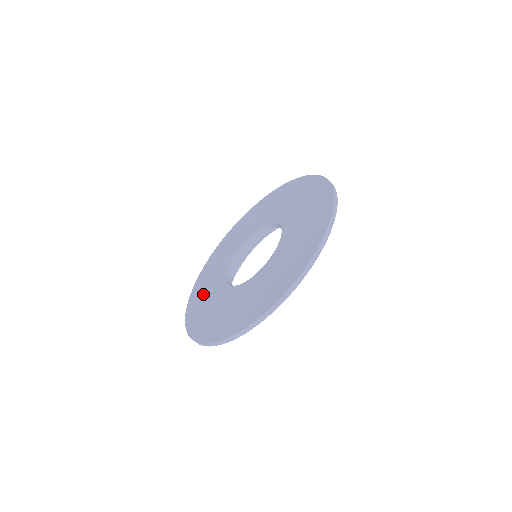
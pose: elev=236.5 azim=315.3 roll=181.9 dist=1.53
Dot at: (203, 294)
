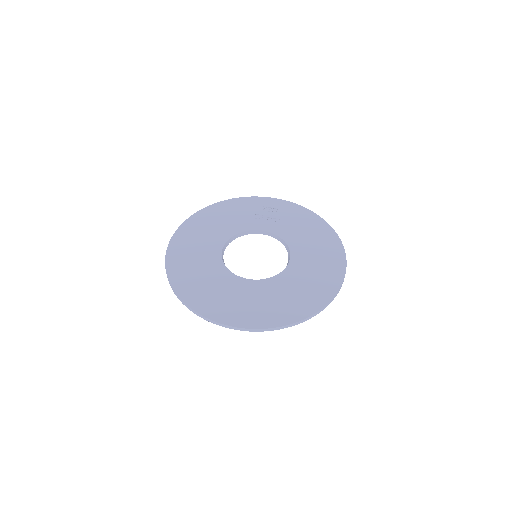
Dot at: (195, 241)
